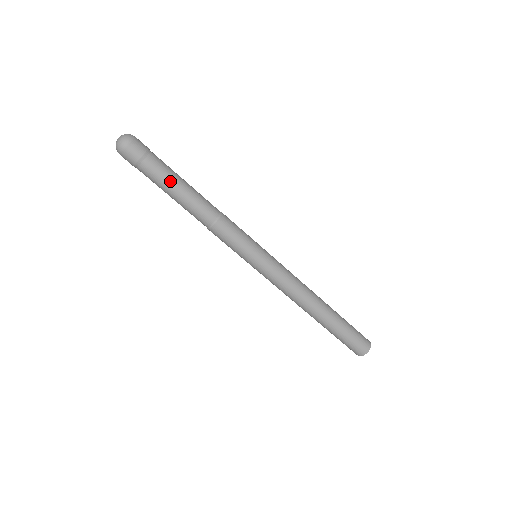
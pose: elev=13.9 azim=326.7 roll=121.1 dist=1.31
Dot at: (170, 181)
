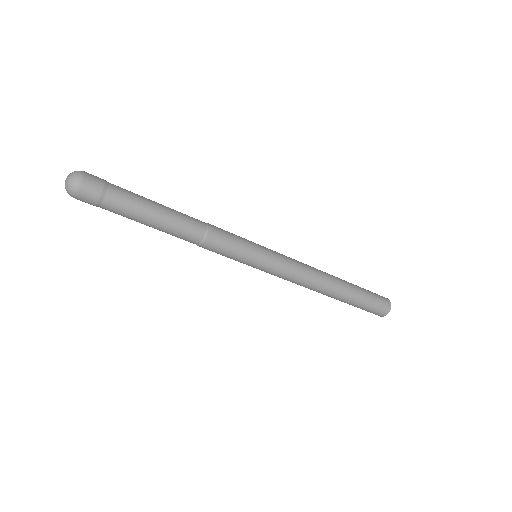
Dot at: (141, 213)
